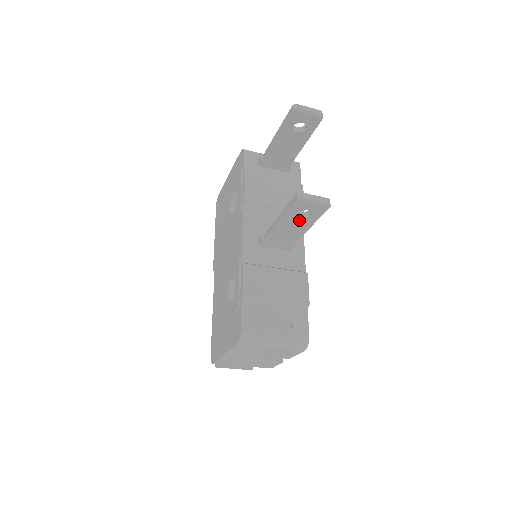
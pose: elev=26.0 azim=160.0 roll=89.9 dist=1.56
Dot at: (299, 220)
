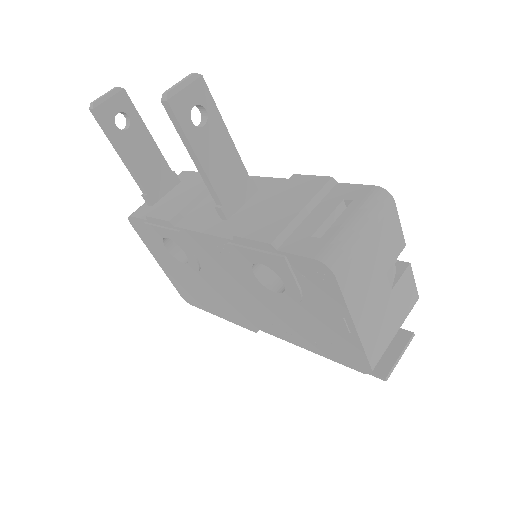
Dot at: (207, 132)
